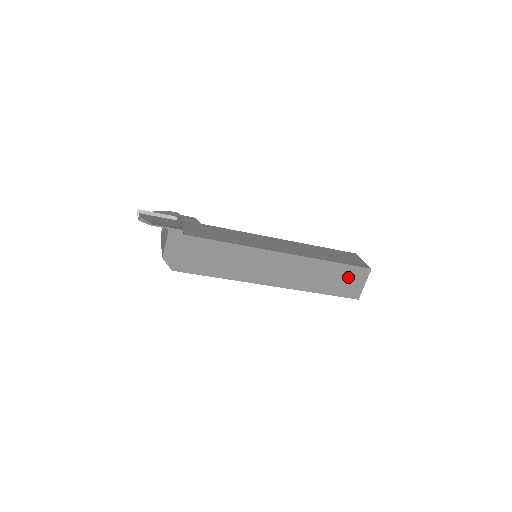
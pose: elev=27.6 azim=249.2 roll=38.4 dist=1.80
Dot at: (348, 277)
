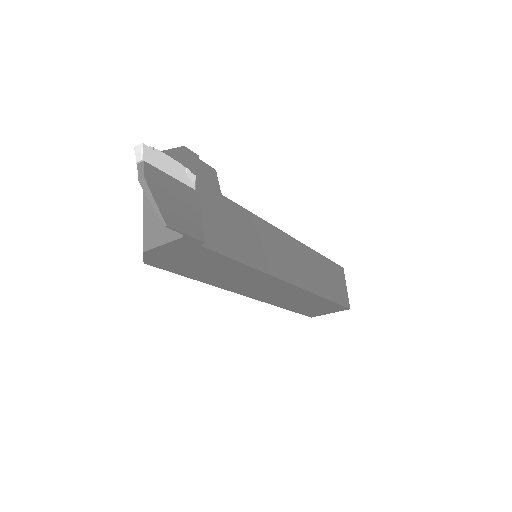
Dot at: (325, 308)
